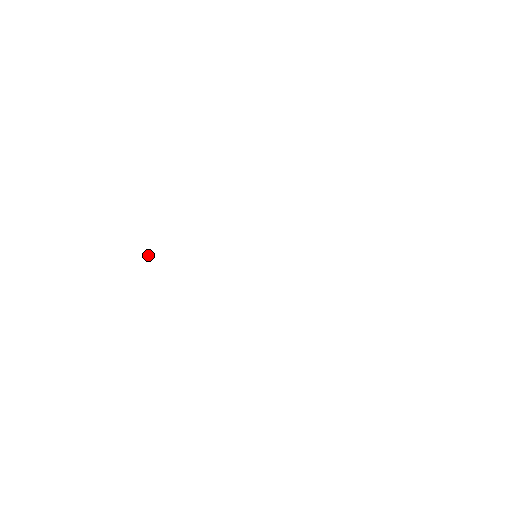
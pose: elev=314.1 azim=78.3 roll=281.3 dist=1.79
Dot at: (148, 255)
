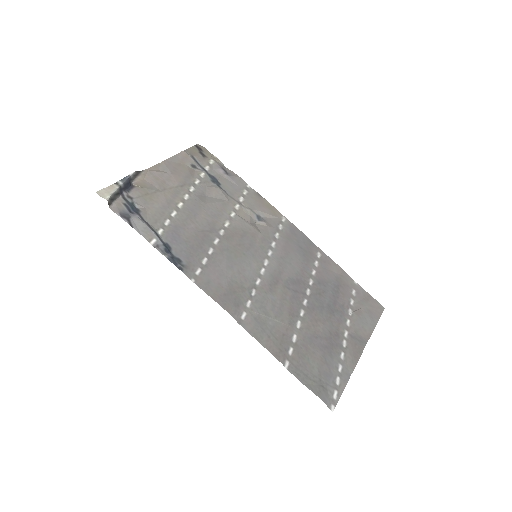
Dot at: (132, 183)
